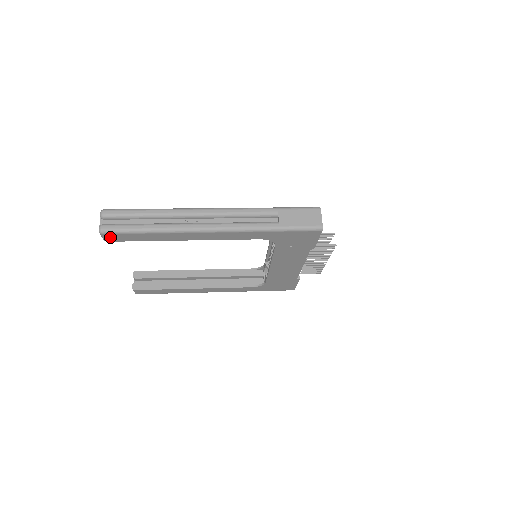
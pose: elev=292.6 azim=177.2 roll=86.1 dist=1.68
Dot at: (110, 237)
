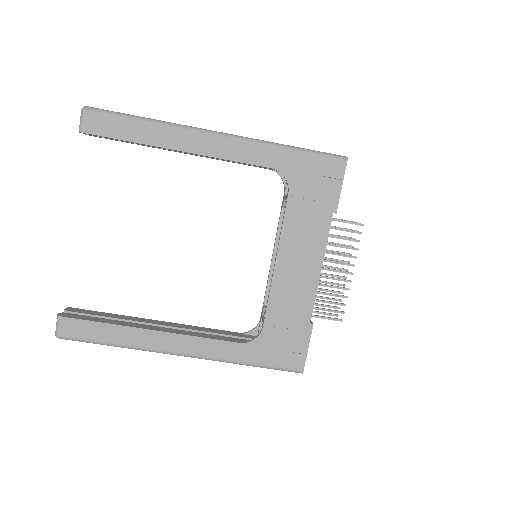
Dot at: (91, 121)
